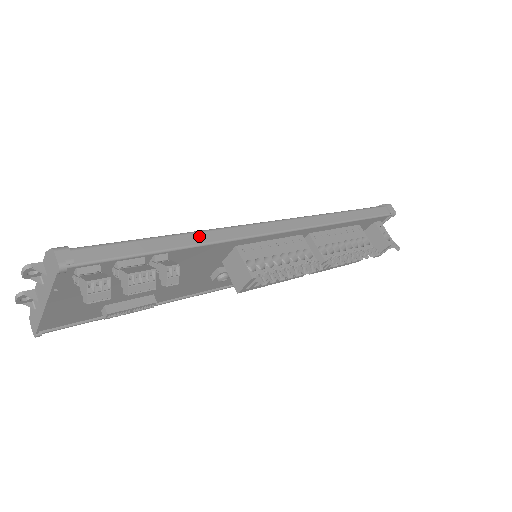
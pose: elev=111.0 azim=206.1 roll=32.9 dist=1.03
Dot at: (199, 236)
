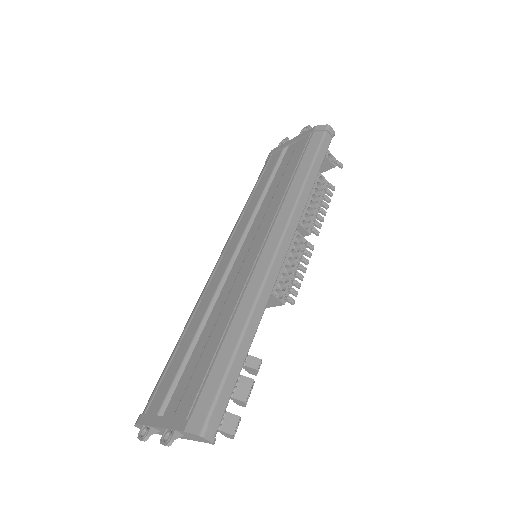
Dot at: (254, 318)
